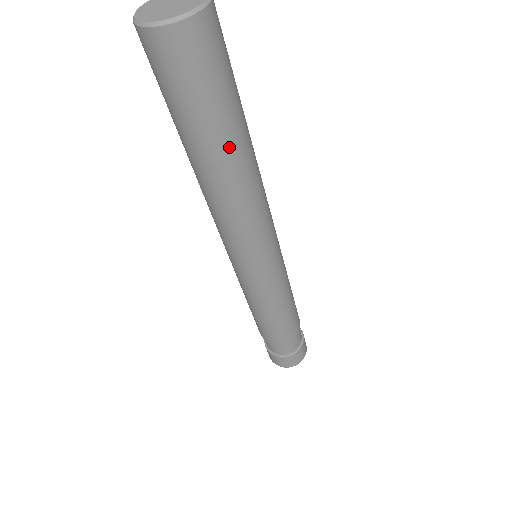
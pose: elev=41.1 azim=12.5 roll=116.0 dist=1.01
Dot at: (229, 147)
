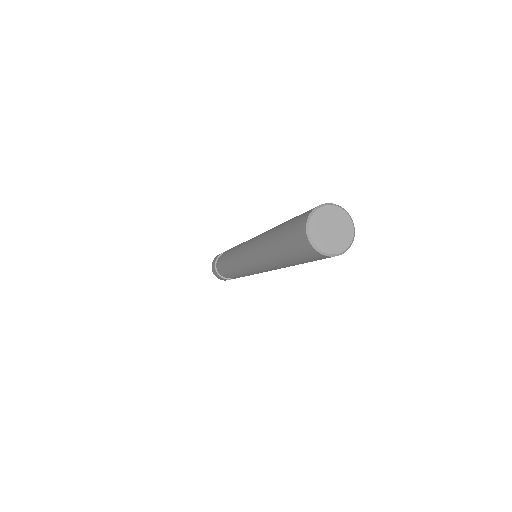
Dot at: occluded
